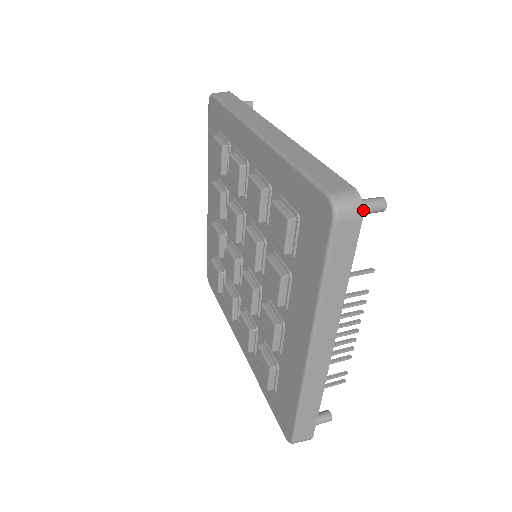
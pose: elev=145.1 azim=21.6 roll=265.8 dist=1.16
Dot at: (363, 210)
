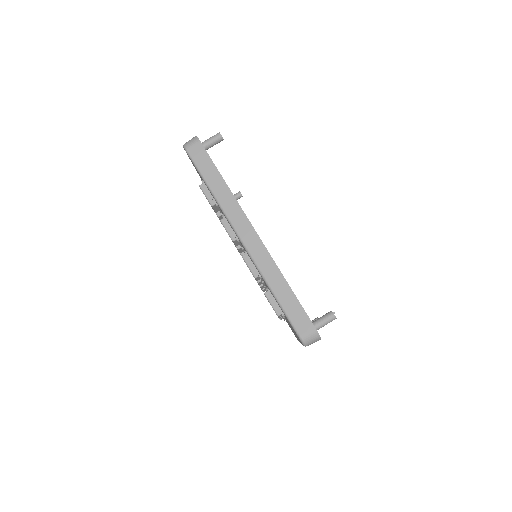
Dot at: occluded
